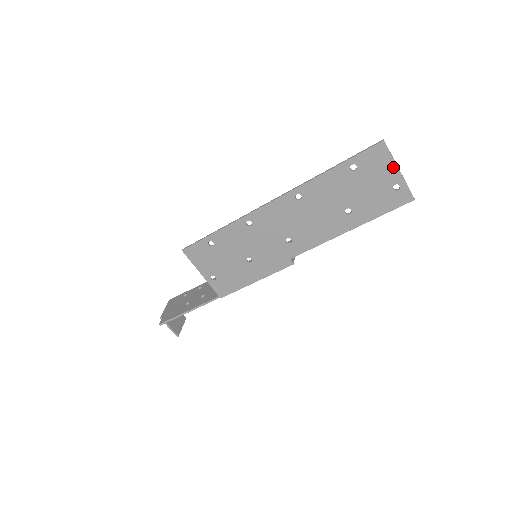
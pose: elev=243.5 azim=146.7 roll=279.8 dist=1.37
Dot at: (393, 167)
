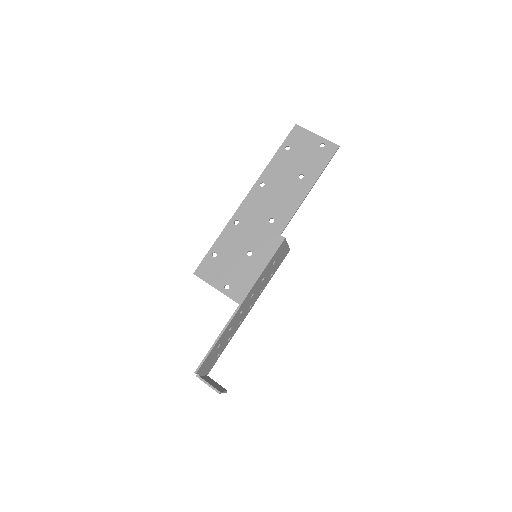
Dot at: (311, 135)
